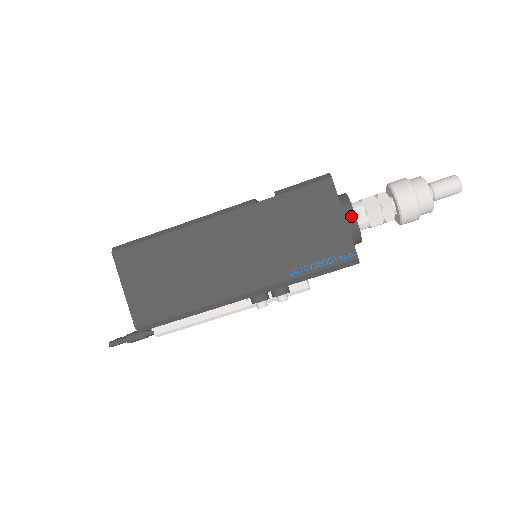
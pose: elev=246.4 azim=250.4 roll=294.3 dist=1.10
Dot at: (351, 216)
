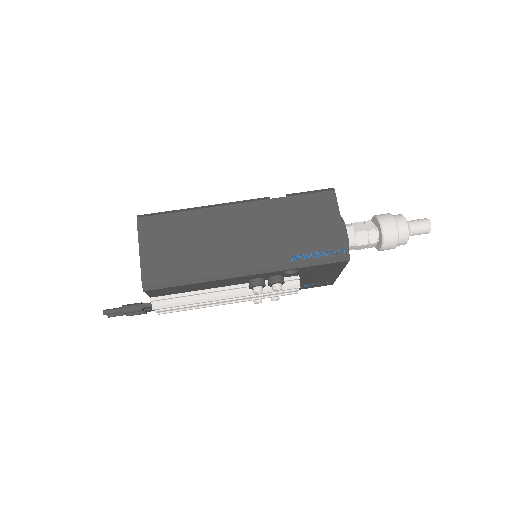
Dot at: occluded
